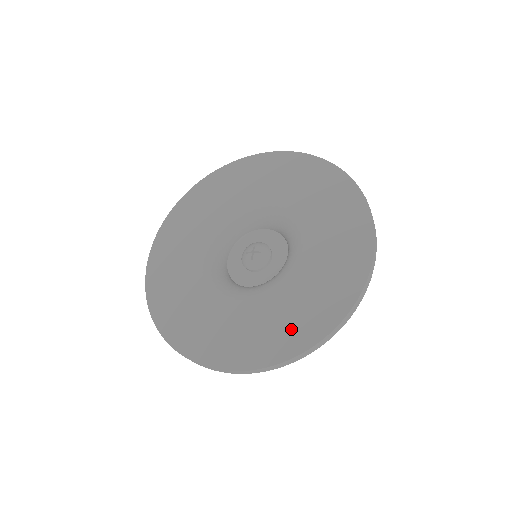
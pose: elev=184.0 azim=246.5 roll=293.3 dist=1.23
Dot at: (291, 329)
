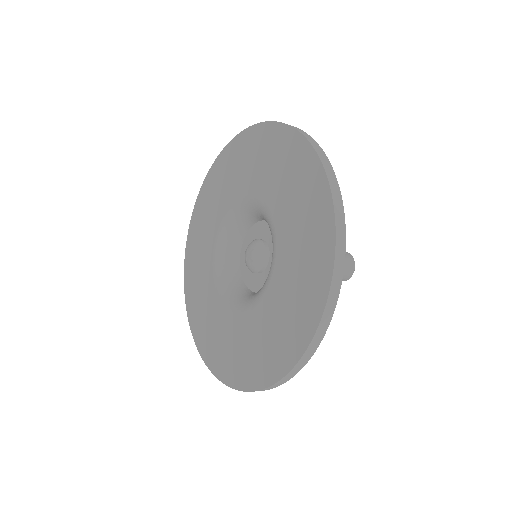
Dot at: (221, 354)
